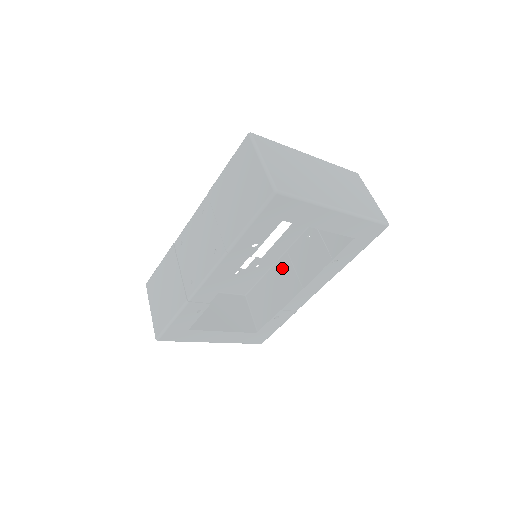
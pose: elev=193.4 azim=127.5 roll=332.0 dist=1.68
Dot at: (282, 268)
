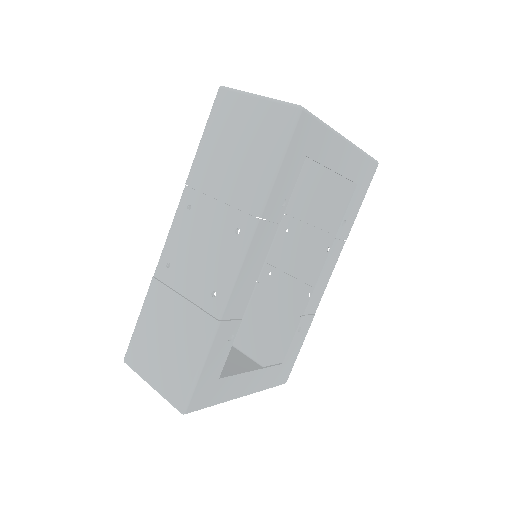
Dot at: (269, 283)
